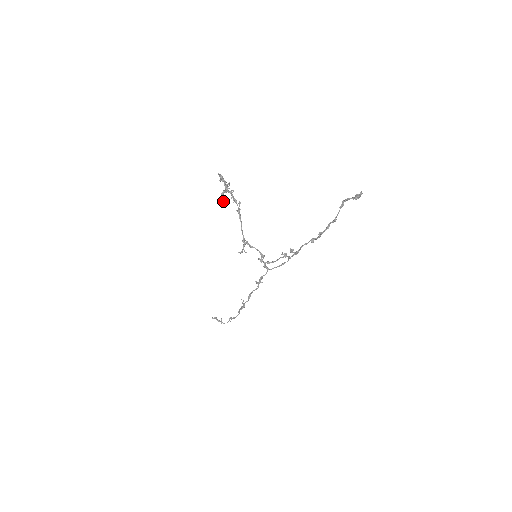
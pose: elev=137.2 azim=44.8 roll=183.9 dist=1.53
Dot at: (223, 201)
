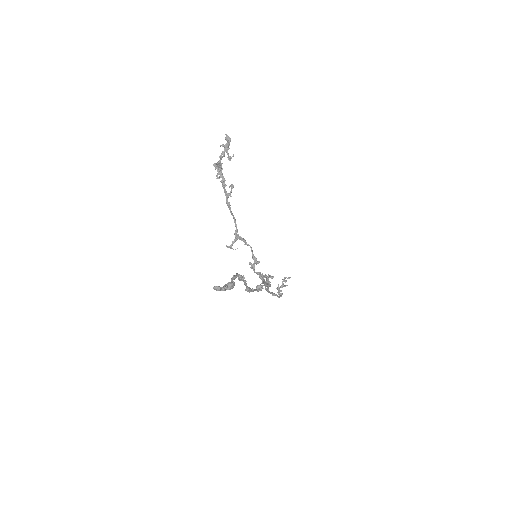
Dot at: occluded
